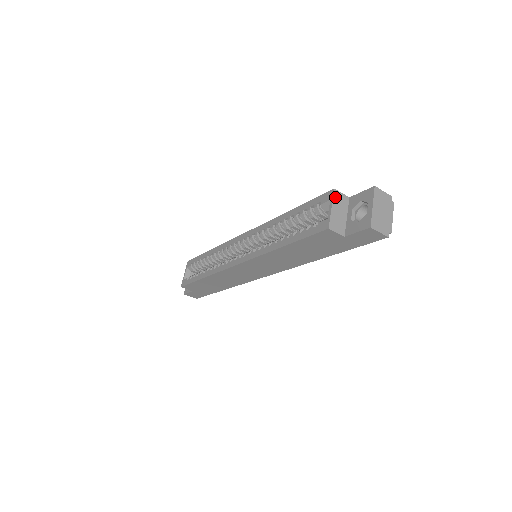
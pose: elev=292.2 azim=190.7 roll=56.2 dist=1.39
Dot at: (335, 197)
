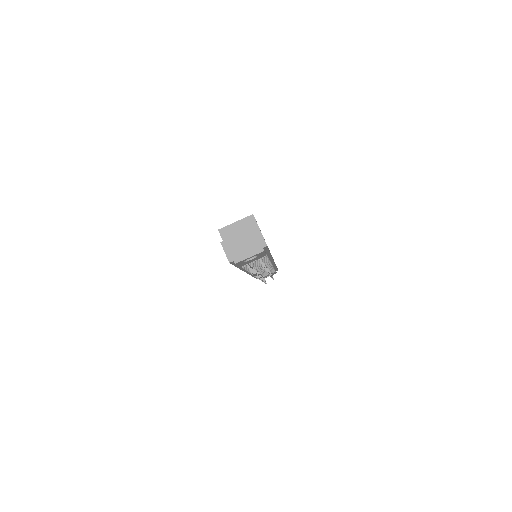
Dot at: (247, 219)
